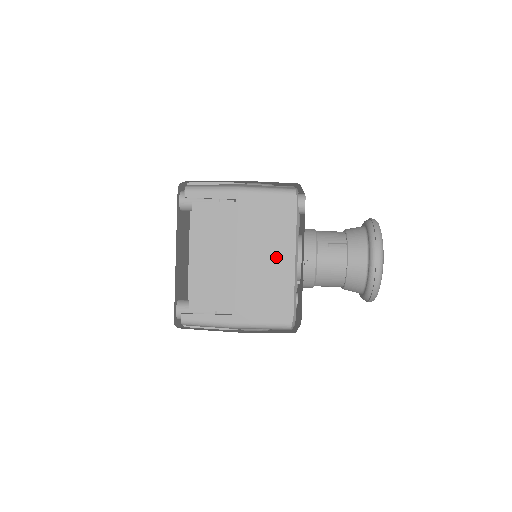
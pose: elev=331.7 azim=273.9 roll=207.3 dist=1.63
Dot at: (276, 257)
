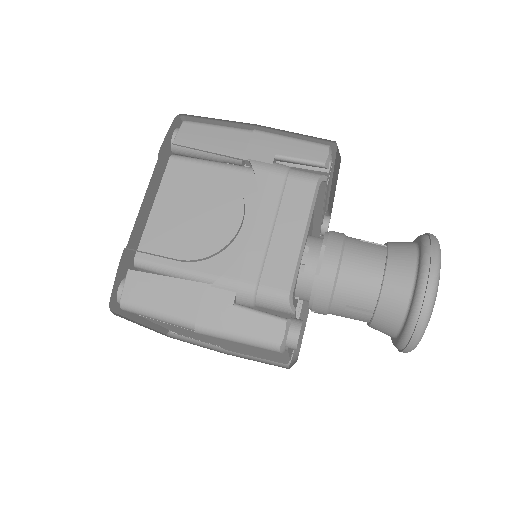
Dot at: (261, 354)
